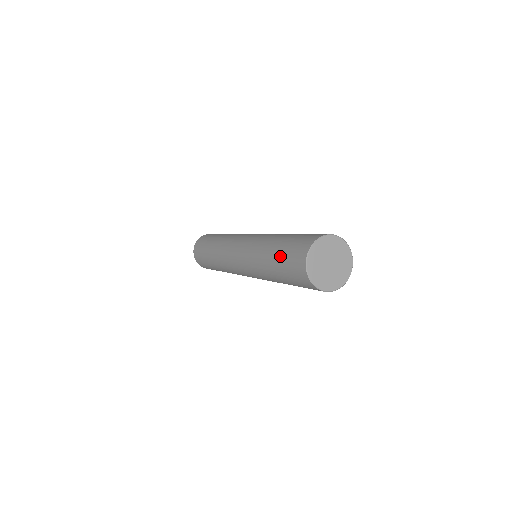
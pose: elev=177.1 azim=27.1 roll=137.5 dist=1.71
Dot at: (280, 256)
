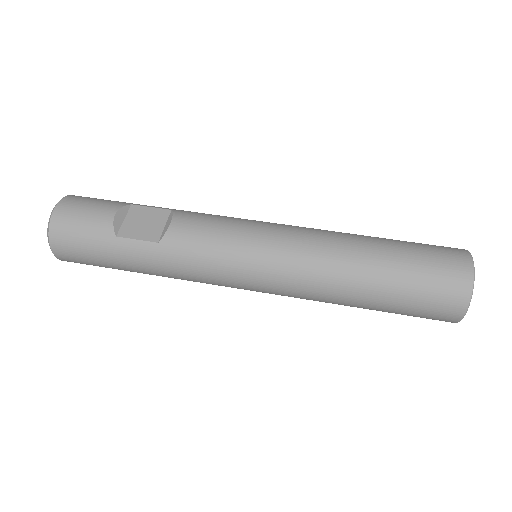
Dot at: occluded
